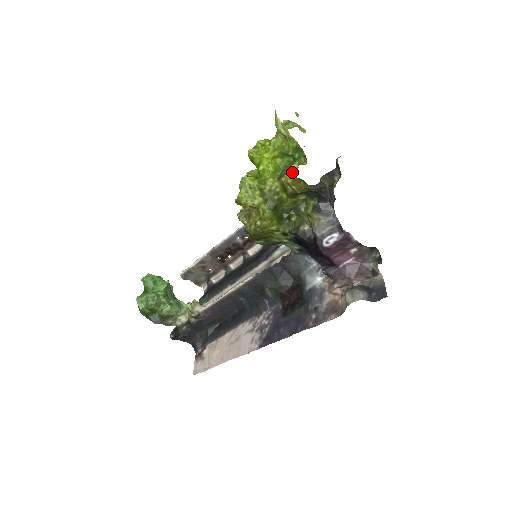
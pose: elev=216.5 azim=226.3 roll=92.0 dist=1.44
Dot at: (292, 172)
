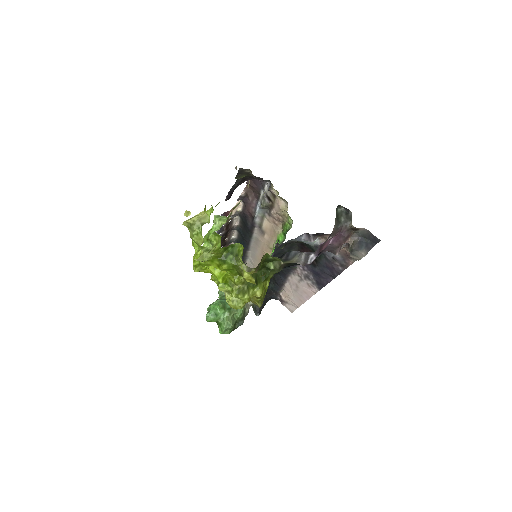
Dot at: (250, 279)
